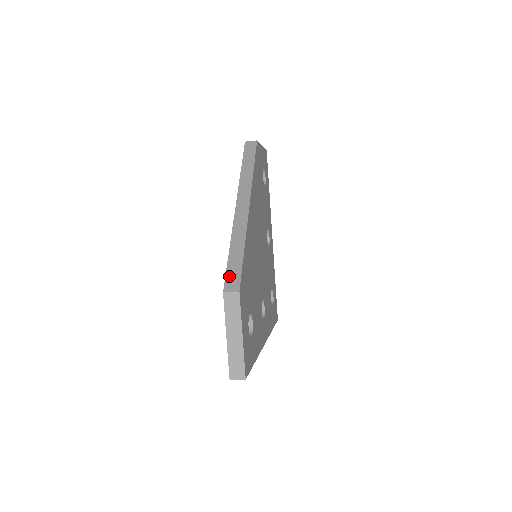
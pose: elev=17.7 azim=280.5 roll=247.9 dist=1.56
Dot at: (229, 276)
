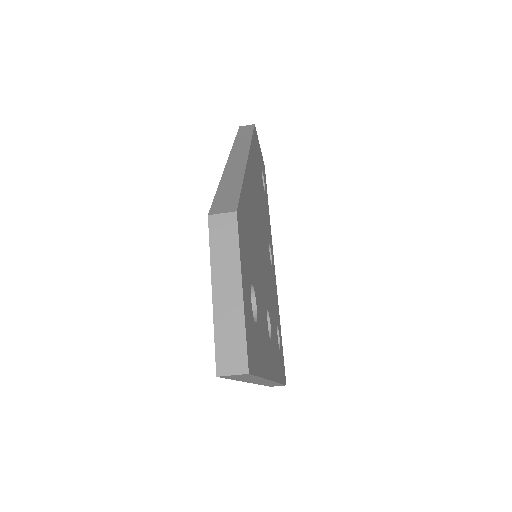
Dot at: (218, 201)
